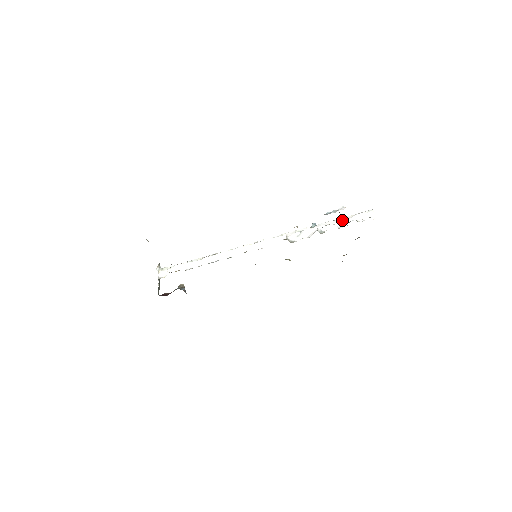
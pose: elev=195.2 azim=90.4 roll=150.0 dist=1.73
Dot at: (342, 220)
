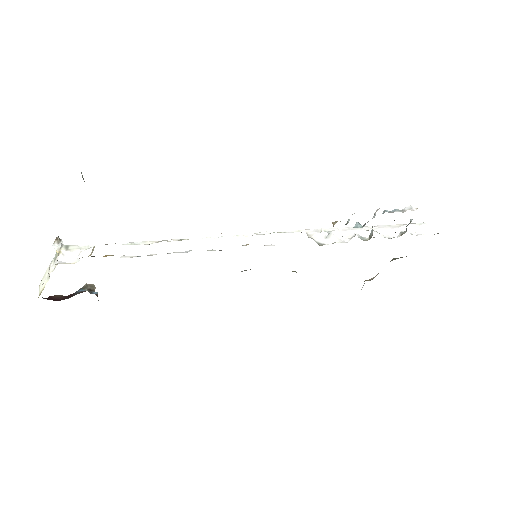
Dot at: (388, 228)
